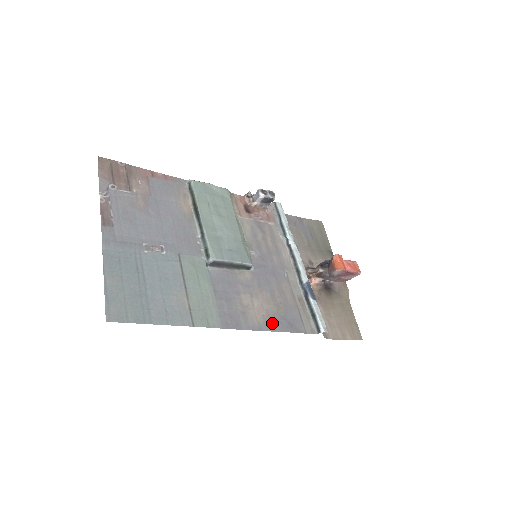
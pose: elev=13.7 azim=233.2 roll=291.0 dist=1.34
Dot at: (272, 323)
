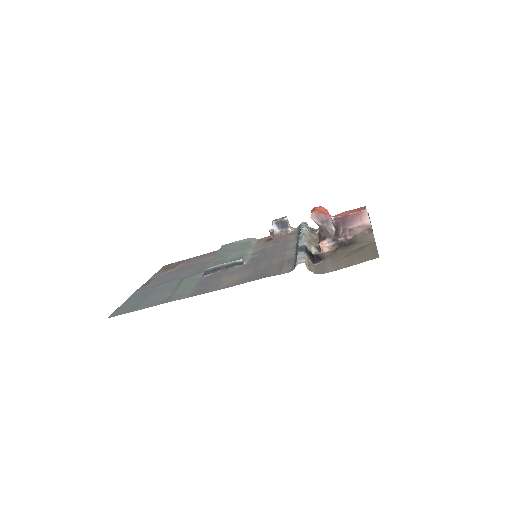
Dot at: (242, 281)
